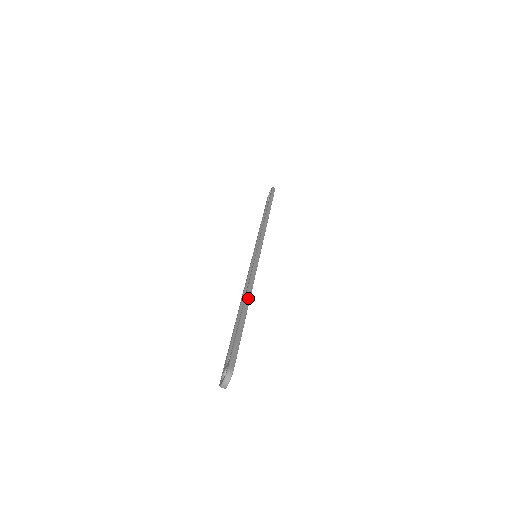
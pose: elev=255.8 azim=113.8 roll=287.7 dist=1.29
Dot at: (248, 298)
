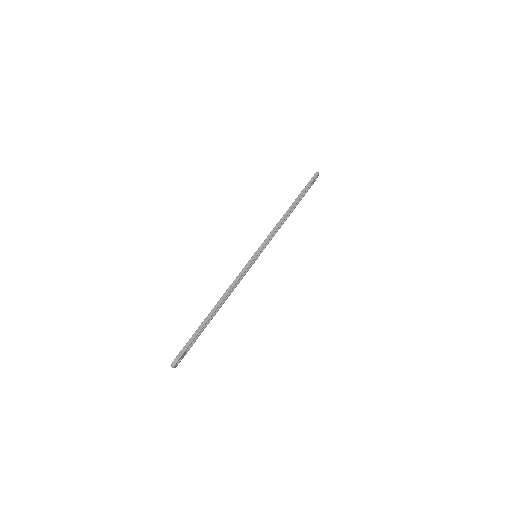
Dot at: (220, 302)
